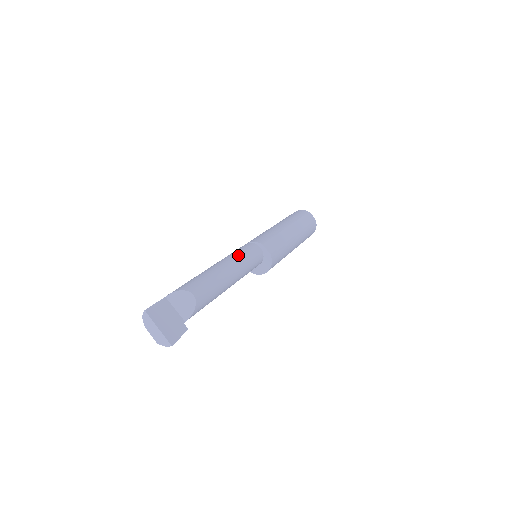
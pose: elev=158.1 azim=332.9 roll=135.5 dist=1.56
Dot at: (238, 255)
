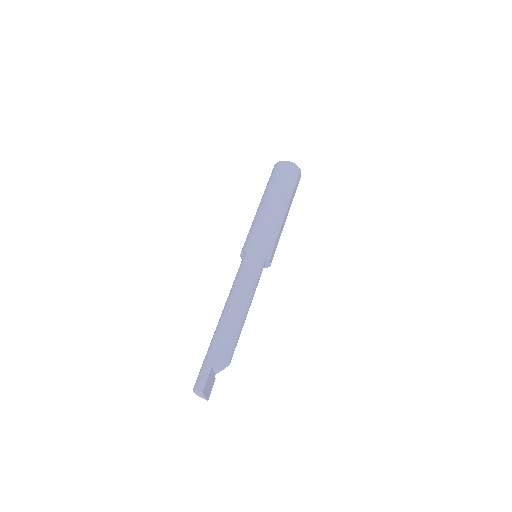
Dot at: (254, 286)
